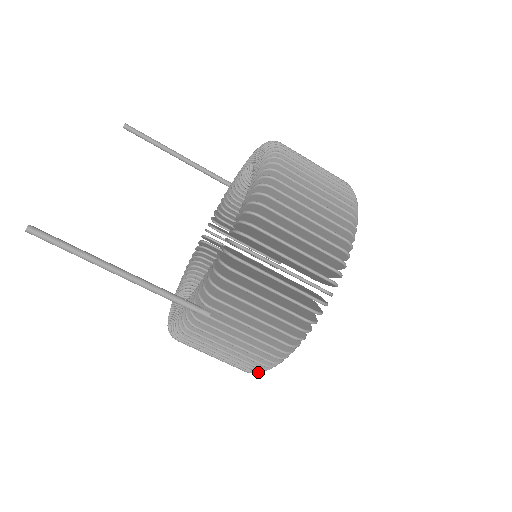
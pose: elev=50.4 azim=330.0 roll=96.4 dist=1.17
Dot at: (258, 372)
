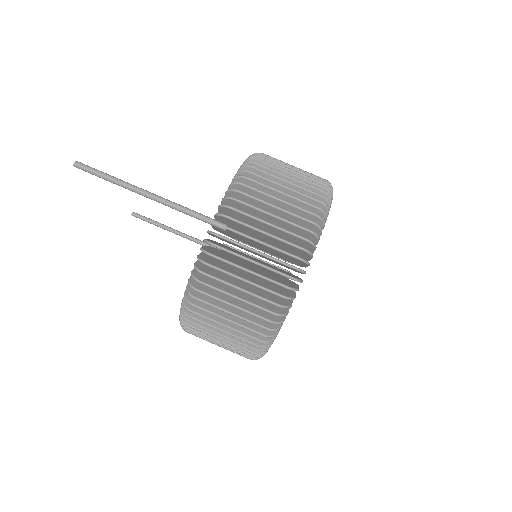
Dot at: (280, 314)
